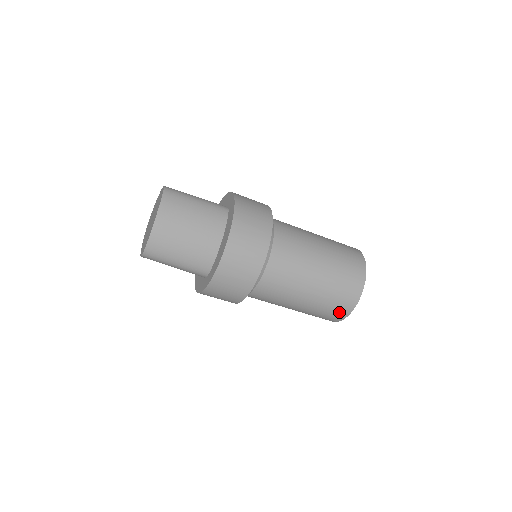
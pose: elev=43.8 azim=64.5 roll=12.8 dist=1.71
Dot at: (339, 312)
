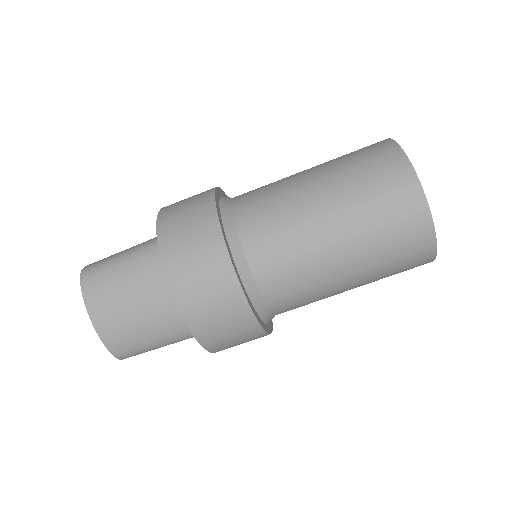
Dot at: (417, 258)
